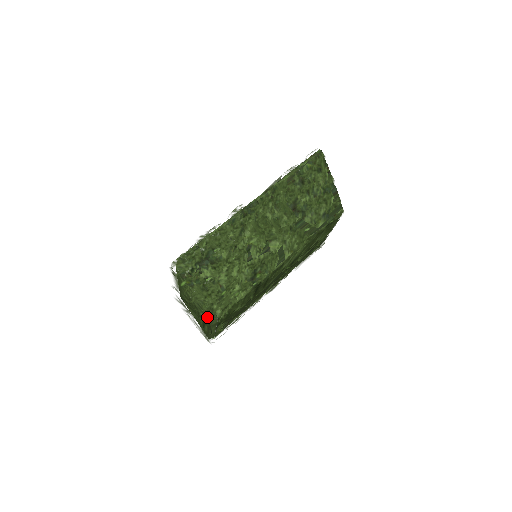
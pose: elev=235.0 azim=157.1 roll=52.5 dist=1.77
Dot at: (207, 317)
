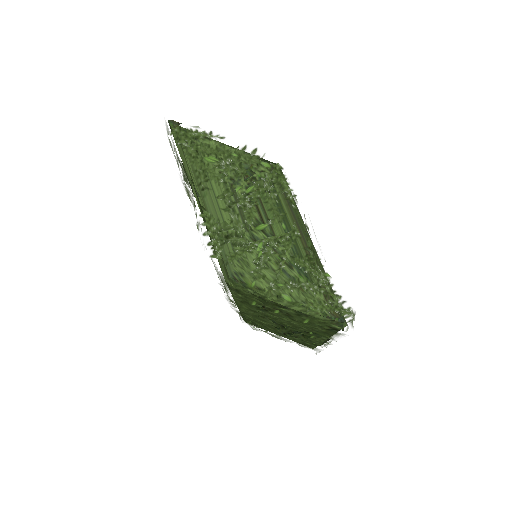
Dot at: (267, 159)
